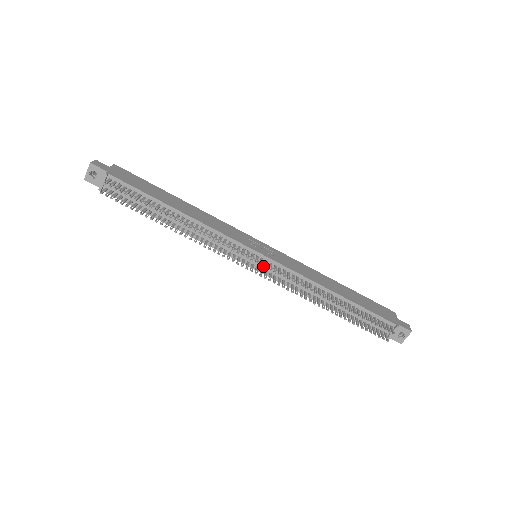
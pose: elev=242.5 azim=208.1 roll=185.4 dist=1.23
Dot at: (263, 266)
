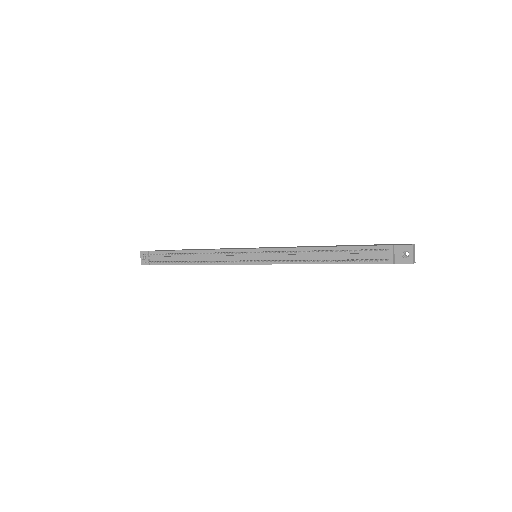
Dot at: (257, 257)
